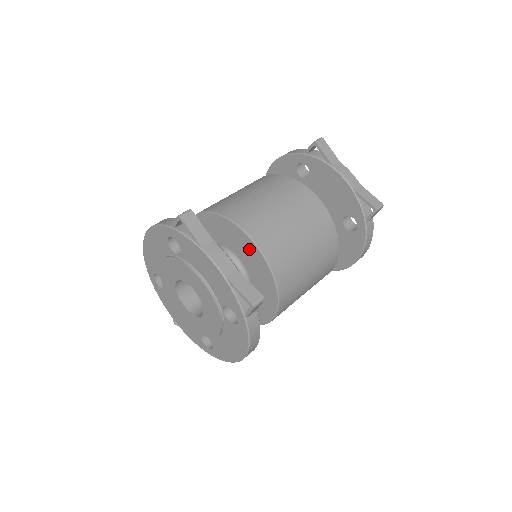
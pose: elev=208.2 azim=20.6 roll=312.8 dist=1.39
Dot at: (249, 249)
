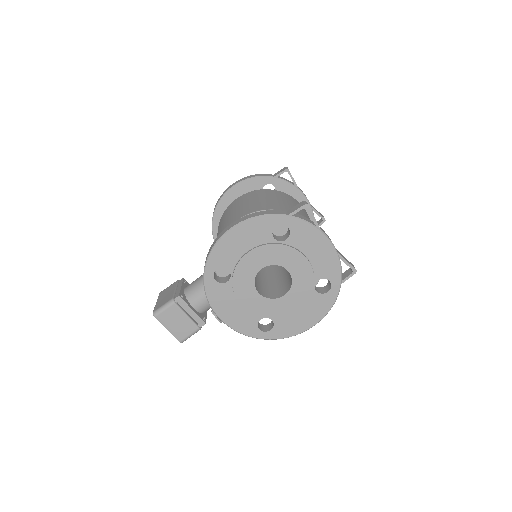
Dot at: occluded
